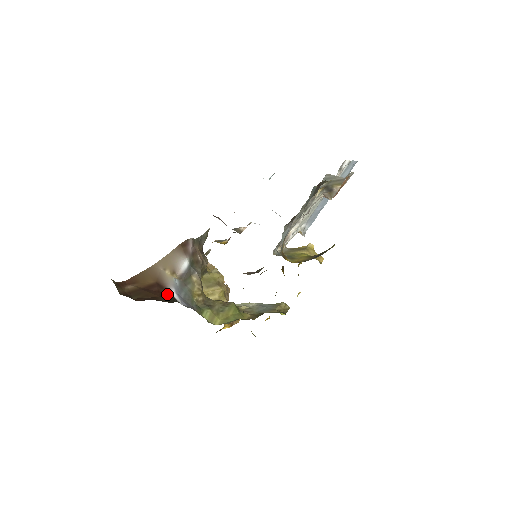
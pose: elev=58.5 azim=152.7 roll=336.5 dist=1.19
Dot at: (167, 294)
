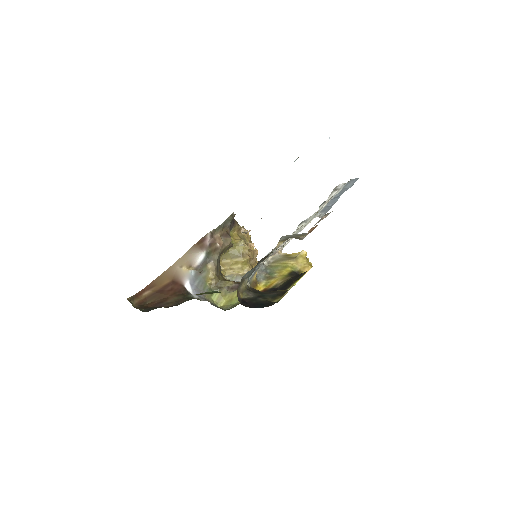
Dot at: (180, 289)
